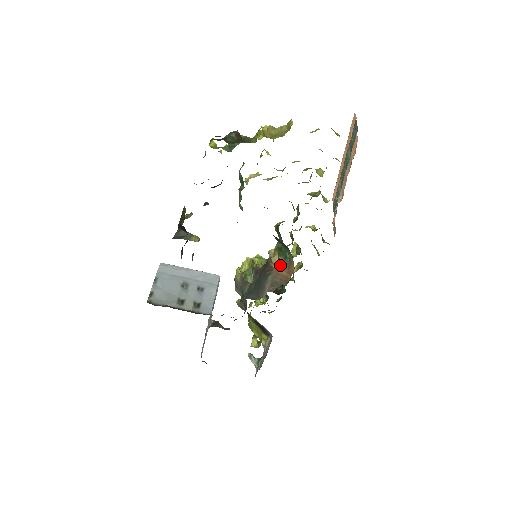
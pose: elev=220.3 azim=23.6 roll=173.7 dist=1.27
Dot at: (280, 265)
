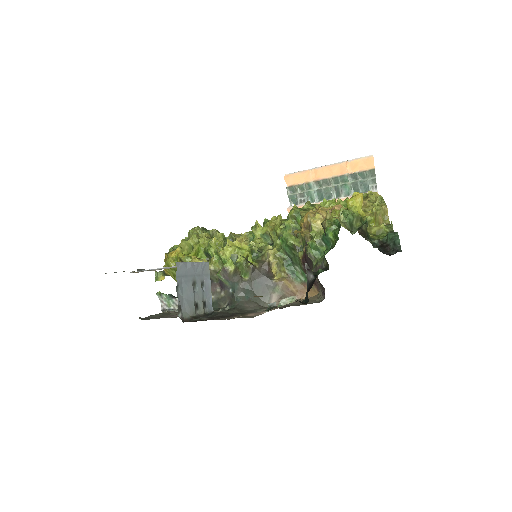
Dot at: (290, 281)
